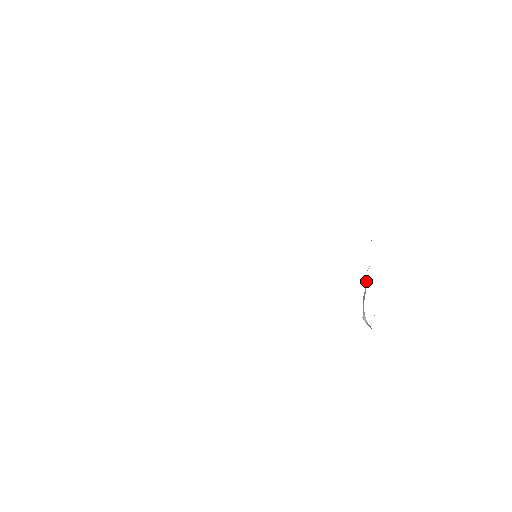
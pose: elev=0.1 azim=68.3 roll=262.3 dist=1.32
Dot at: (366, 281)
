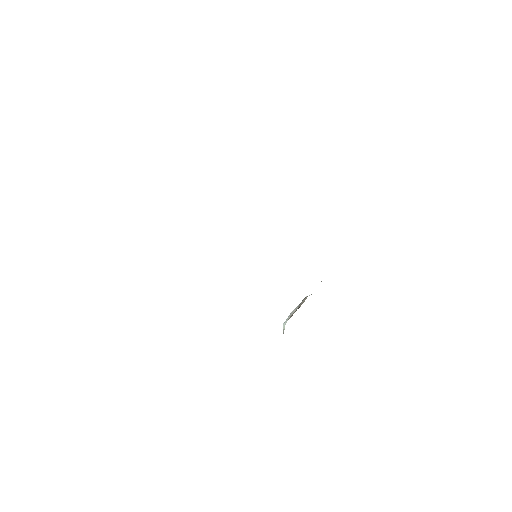
Dot at: (300, 303)
